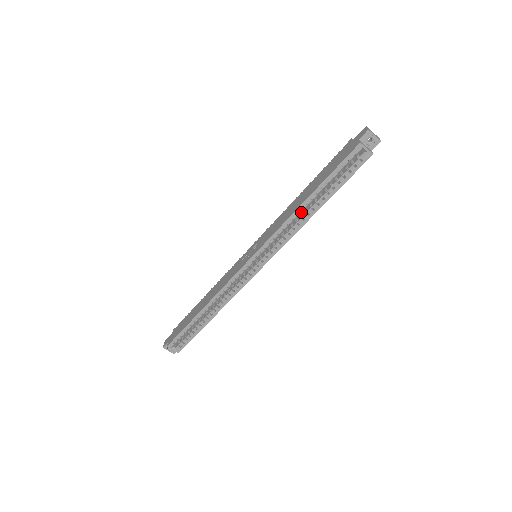
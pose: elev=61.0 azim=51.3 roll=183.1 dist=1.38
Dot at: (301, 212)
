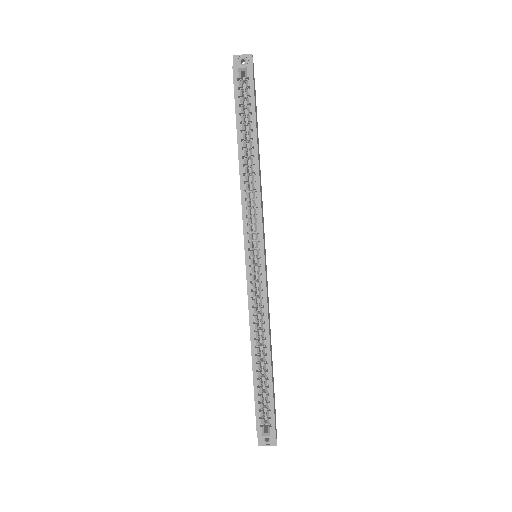
Dot at: (246, 170)
